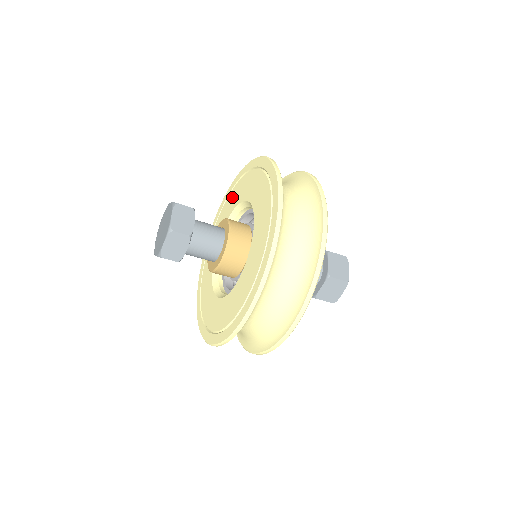
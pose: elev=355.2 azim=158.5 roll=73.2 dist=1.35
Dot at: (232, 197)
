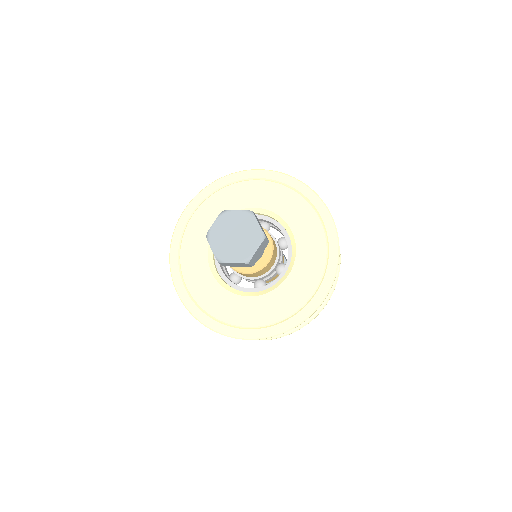
Dot at: (217, 202)
